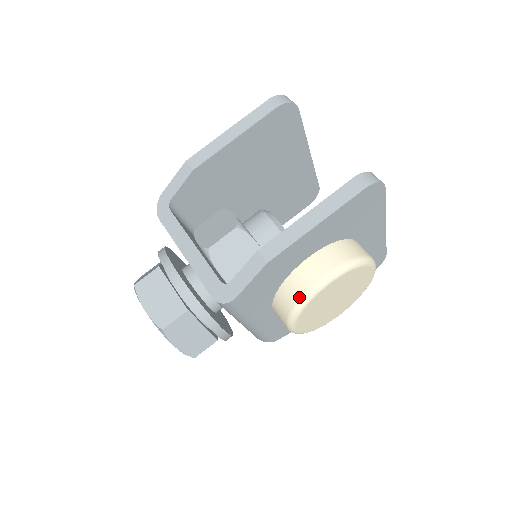
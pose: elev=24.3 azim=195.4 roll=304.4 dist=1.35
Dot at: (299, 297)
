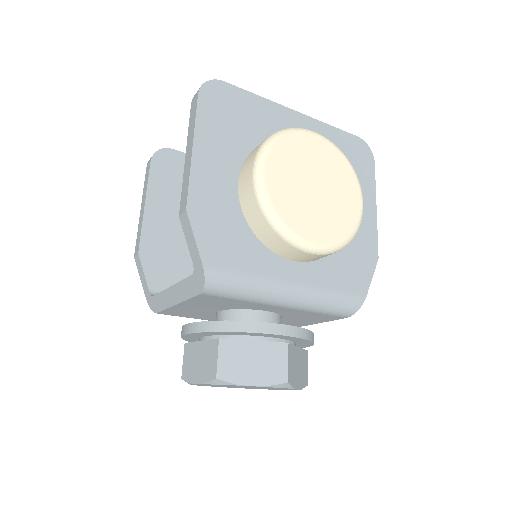
Dot at: (259, 209)
